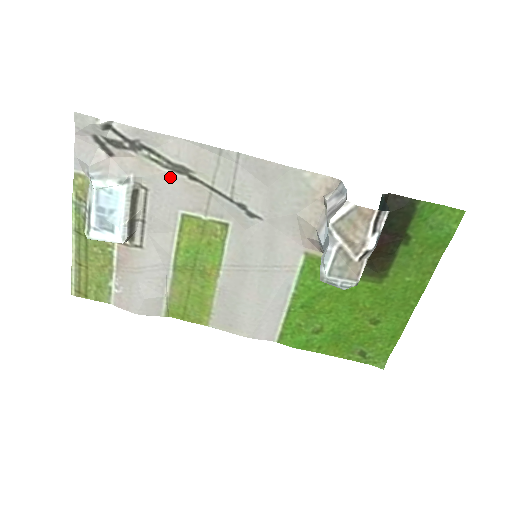
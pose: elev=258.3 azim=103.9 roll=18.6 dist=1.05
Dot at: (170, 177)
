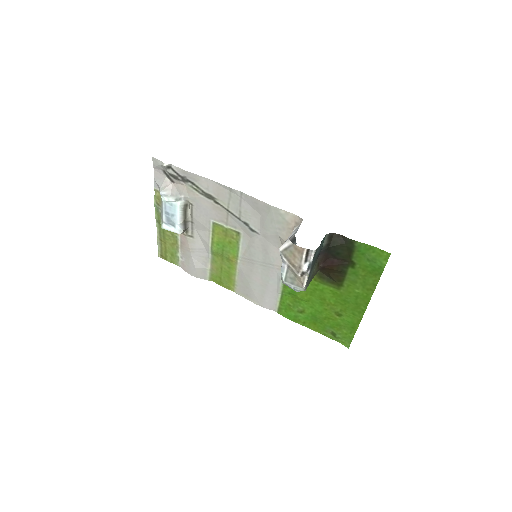
Dot at: (204, 200)
